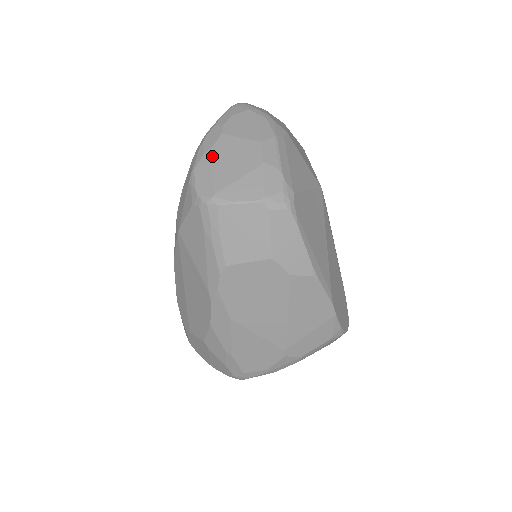
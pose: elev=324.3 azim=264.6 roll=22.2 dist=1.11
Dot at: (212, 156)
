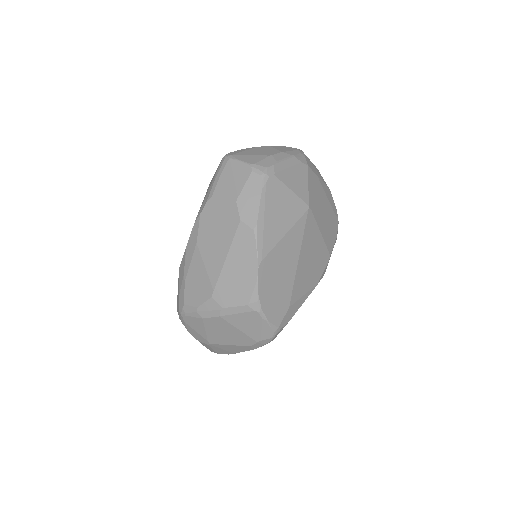
Dot at: (252, 148)
